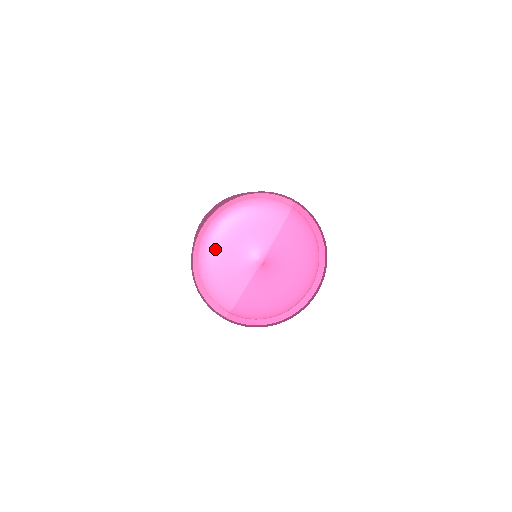
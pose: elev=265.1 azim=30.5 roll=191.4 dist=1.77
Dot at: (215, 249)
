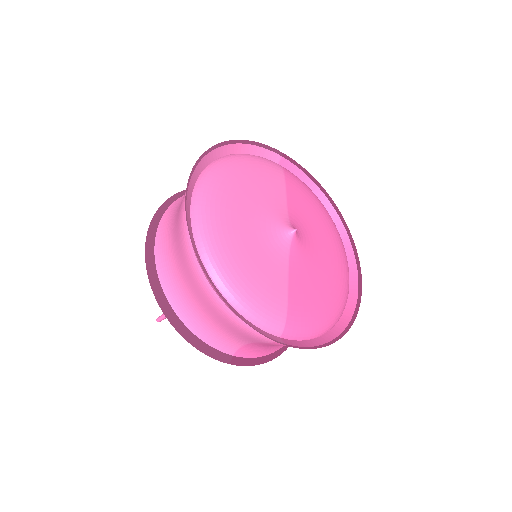
Dot at: (221, 224)
